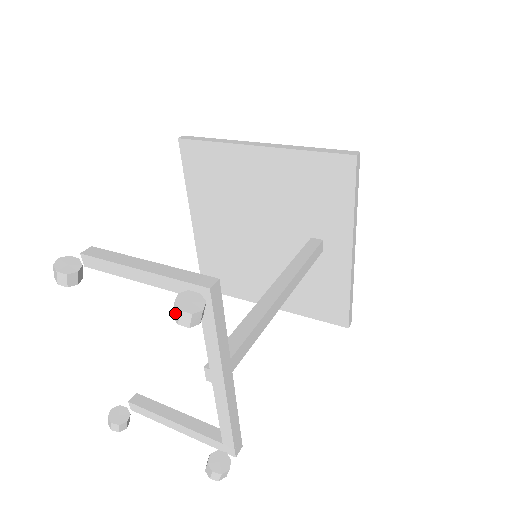
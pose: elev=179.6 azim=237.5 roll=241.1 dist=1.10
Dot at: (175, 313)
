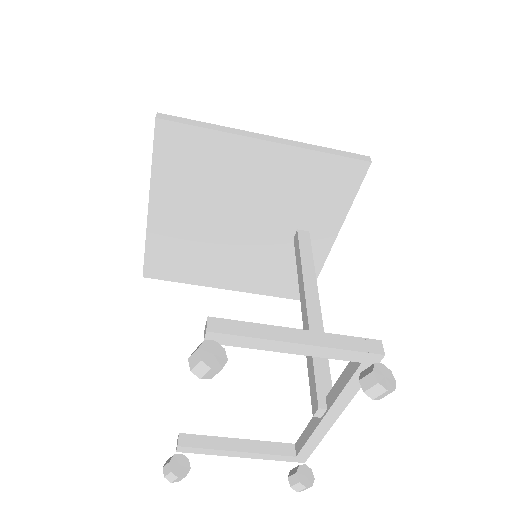
Dot at: (374, 391)
